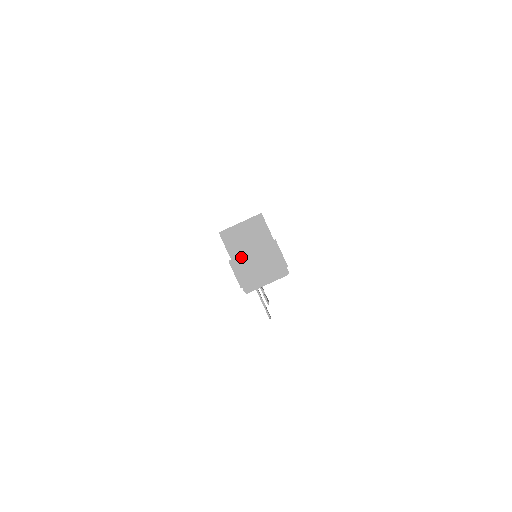
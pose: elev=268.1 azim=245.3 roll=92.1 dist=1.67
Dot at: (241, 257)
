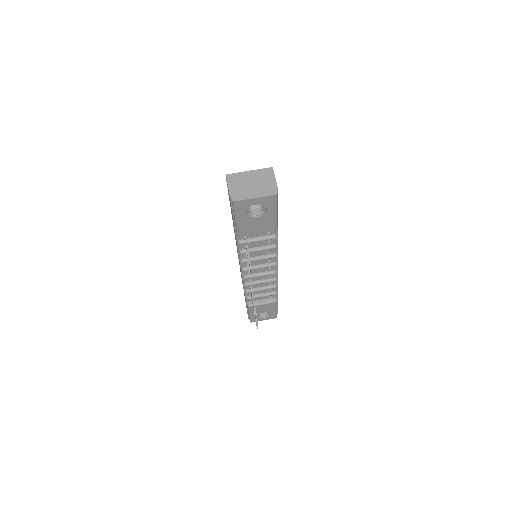
Dot at: (238, 174)
